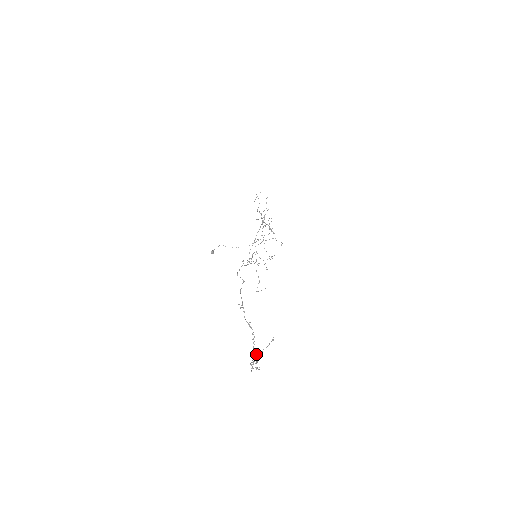
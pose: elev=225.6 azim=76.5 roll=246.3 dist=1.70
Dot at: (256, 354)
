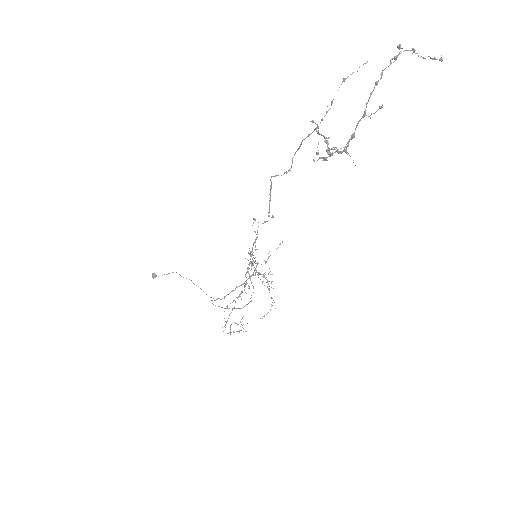
Dot at: (340, 151)
